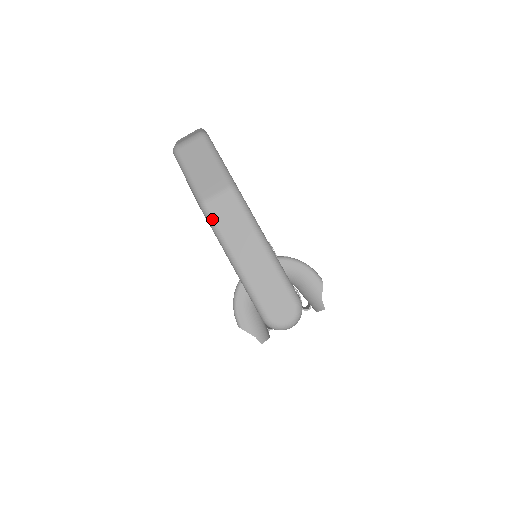
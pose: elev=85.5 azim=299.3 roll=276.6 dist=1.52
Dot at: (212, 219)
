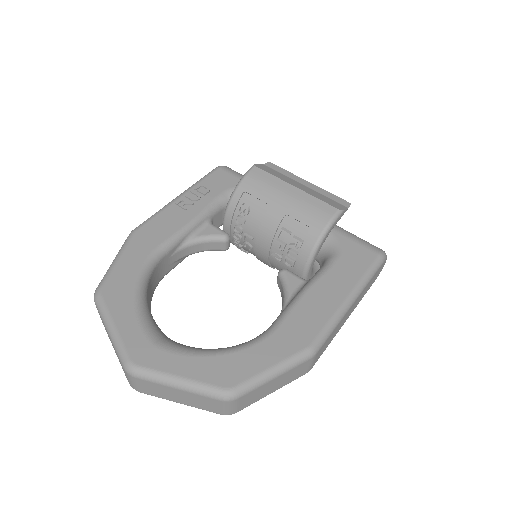
Dot at: occluded
